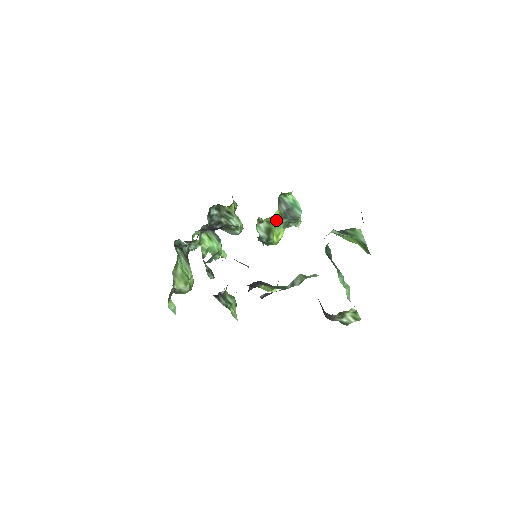
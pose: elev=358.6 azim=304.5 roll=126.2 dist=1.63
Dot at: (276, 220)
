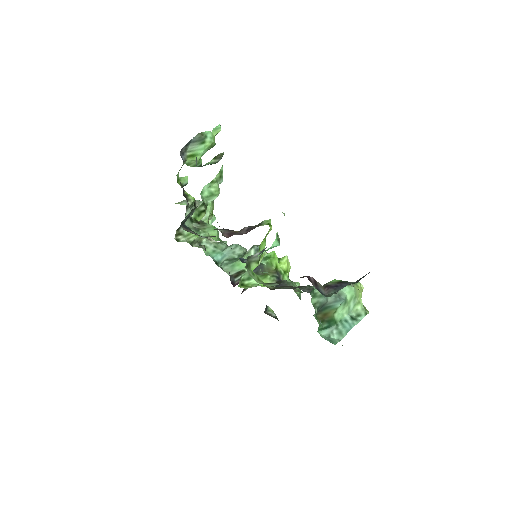
Dot at: occluded
